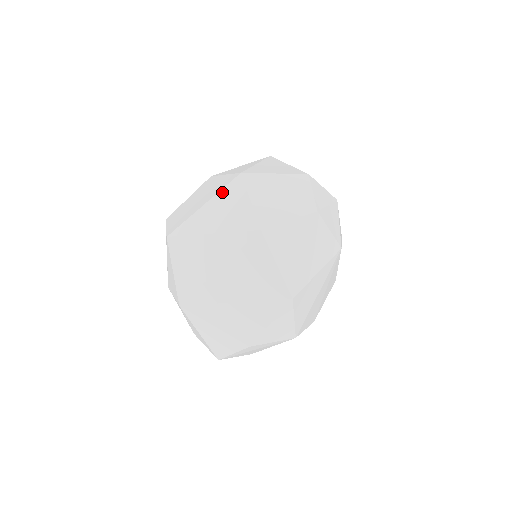
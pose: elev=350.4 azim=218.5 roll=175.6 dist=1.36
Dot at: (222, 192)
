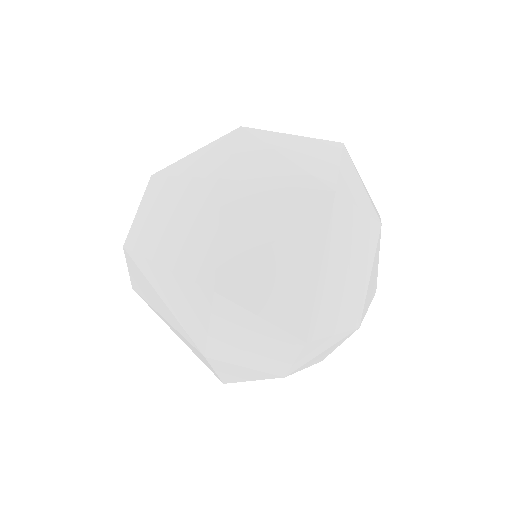
Dot at: (187, 282)
